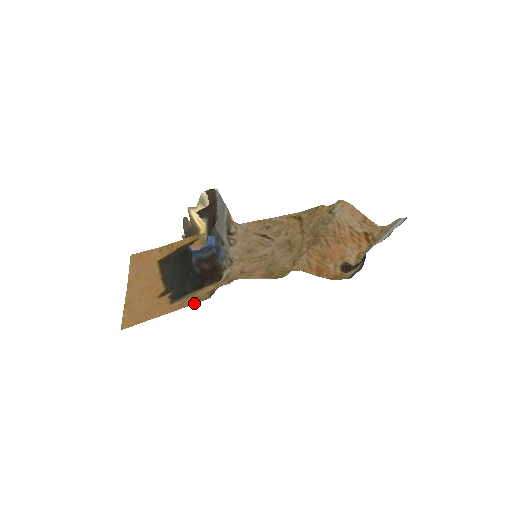
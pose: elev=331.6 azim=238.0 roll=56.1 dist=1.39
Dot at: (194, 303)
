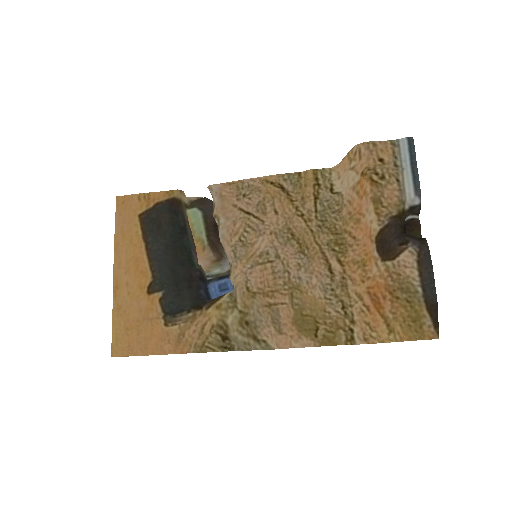
Dot at: (200, 350)
